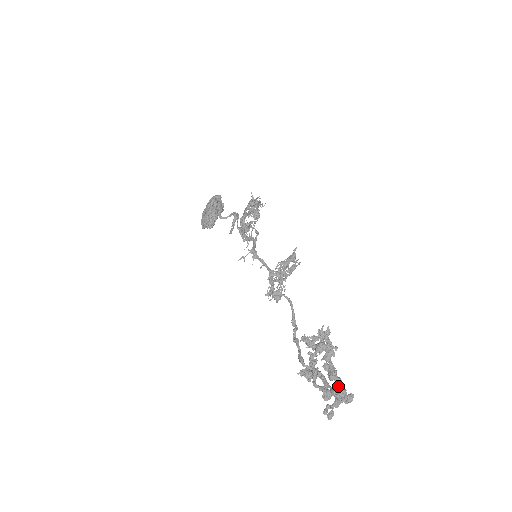
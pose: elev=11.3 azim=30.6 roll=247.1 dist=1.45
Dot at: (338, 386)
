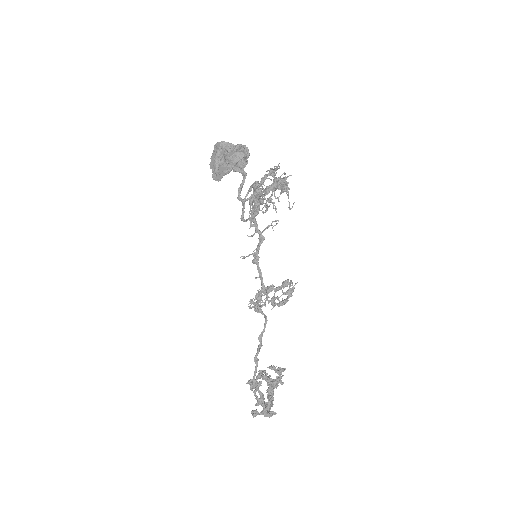
Dot at: occluded
